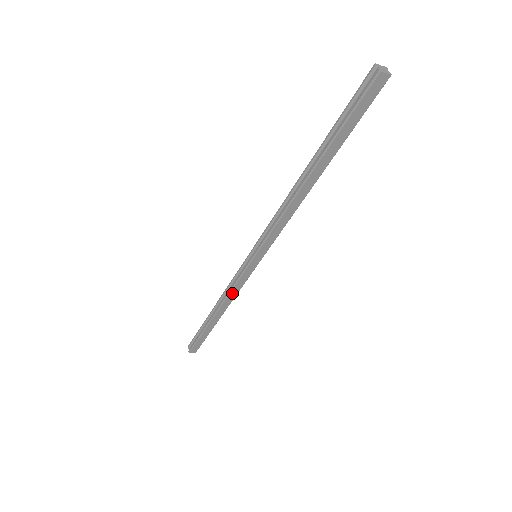
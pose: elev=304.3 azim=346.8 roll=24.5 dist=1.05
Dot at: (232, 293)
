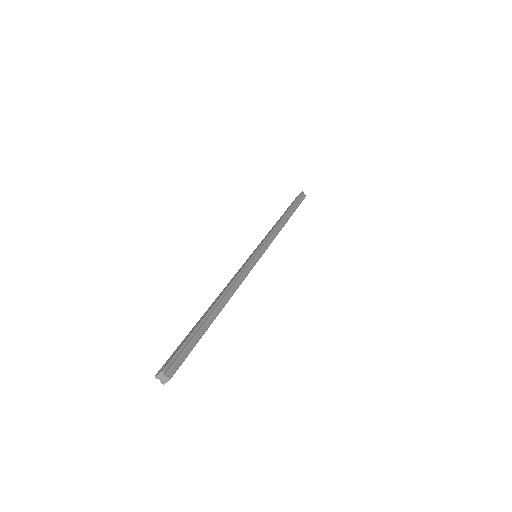
Dot at: occluded
